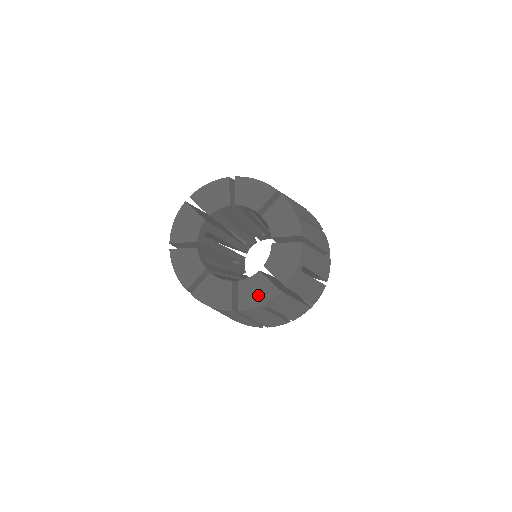
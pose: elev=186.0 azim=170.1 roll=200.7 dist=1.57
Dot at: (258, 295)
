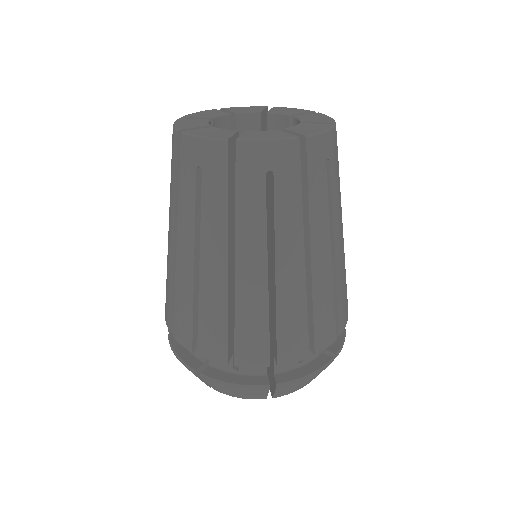
Dot at: (315, 128)
